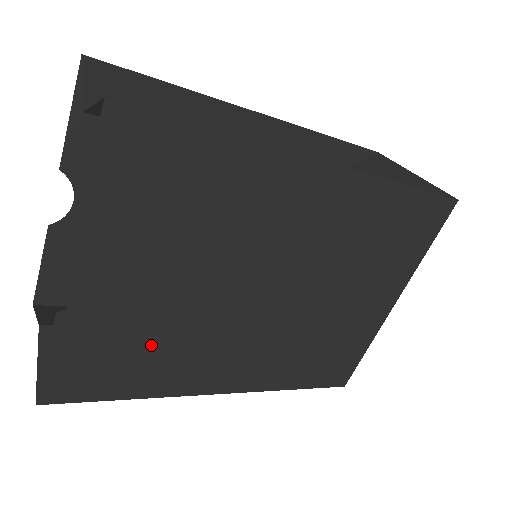
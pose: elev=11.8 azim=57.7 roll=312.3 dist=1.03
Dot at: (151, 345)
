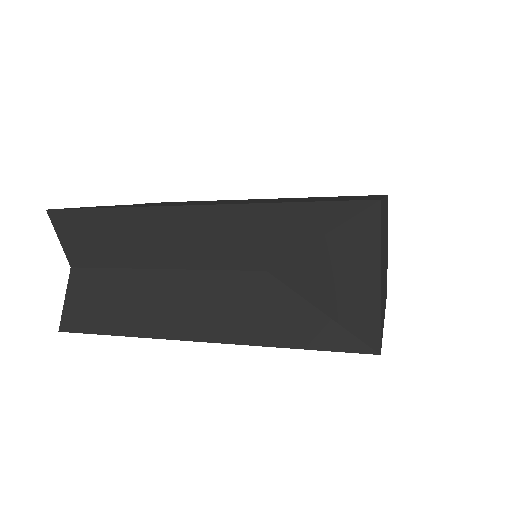
Dot at: occluded
